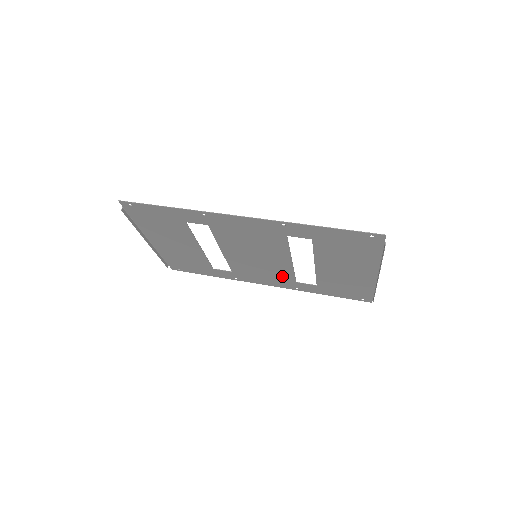
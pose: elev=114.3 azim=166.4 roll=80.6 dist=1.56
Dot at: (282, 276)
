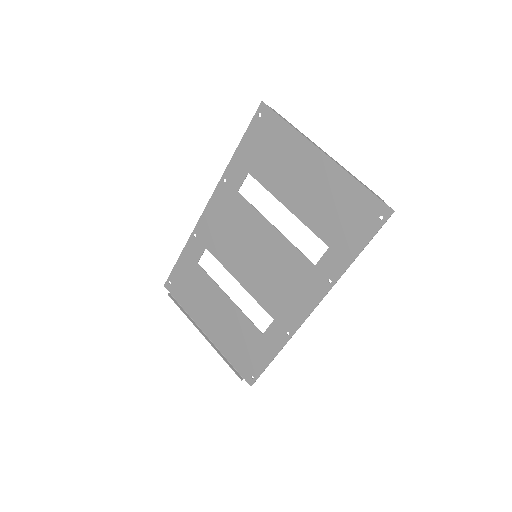
Dot at: (298, 269)
